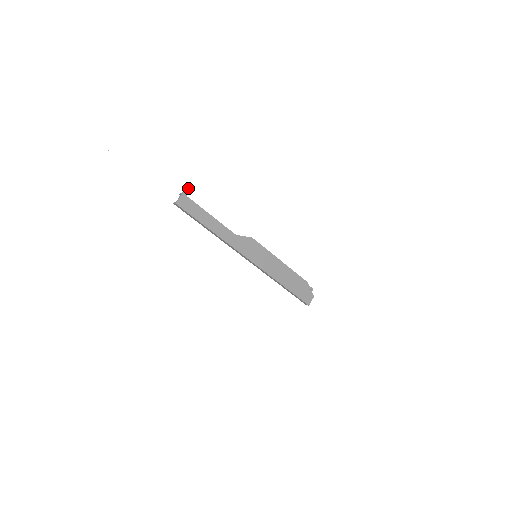
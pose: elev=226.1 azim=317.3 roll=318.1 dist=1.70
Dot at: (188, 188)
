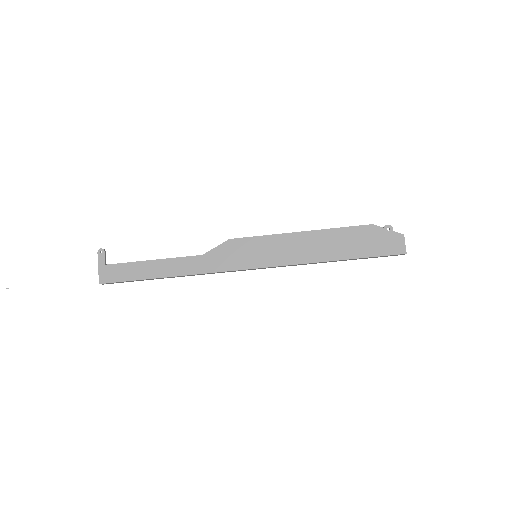
Dot at: (100, 255)
